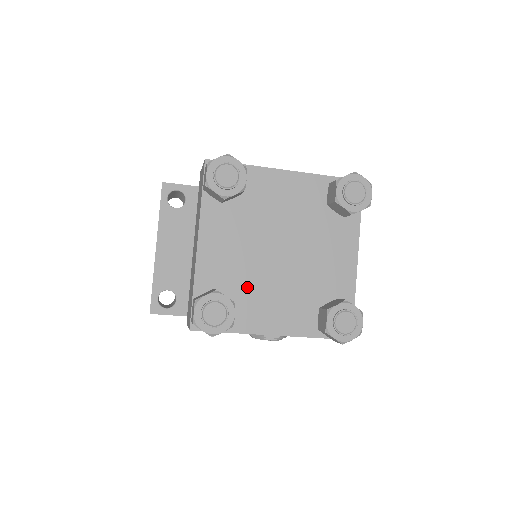
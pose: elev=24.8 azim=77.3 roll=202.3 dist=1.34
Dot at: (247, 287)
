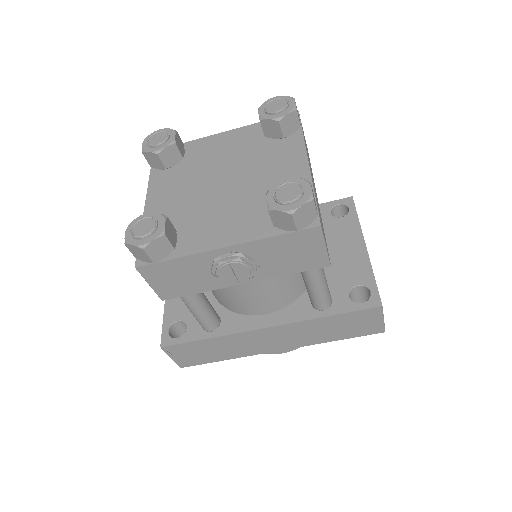
Dot at: (192, 217)
